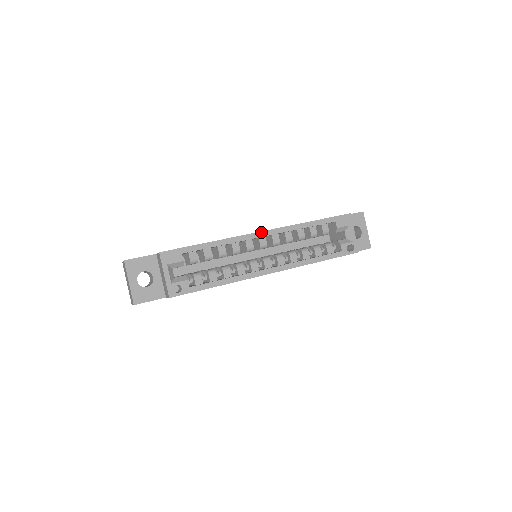
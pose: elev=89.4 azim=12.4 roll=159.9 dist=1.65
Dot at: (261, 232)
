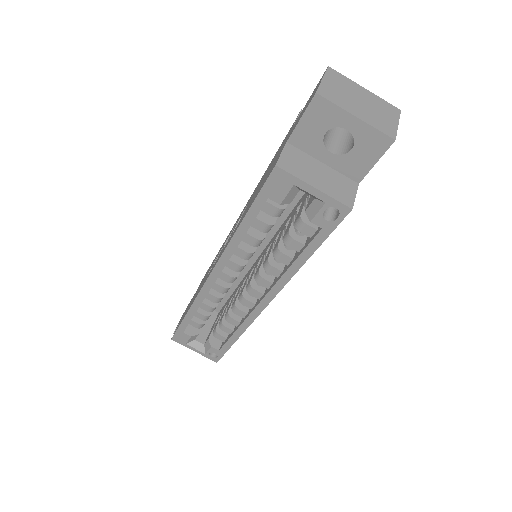
Dot at: (209, 277)
